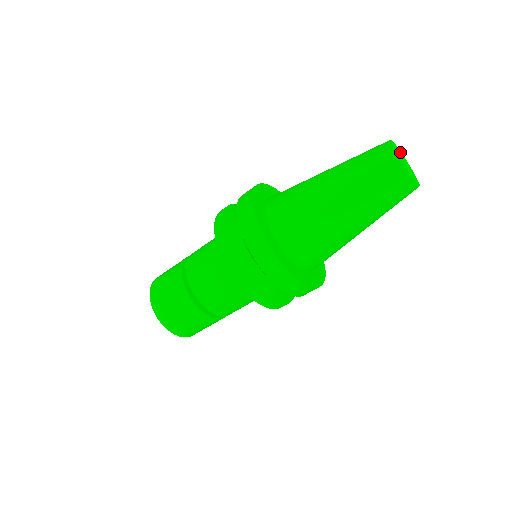
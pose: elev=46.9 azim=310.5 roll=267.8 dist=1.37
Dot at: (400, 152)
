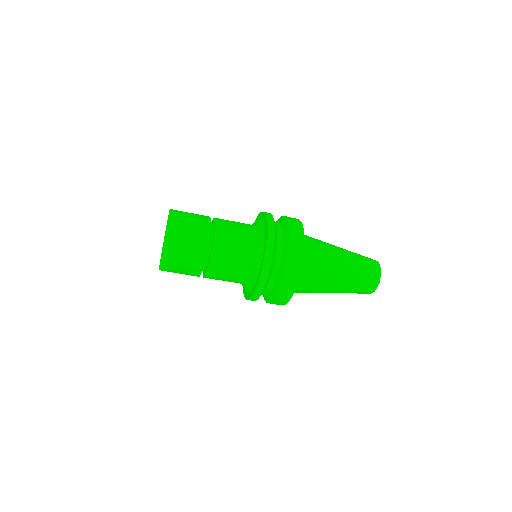
Dot at: occluded
